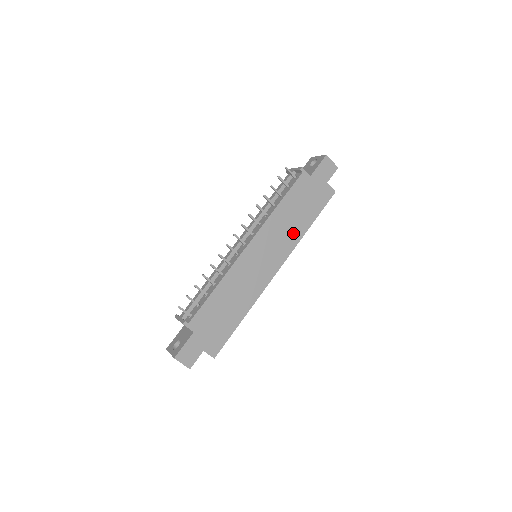
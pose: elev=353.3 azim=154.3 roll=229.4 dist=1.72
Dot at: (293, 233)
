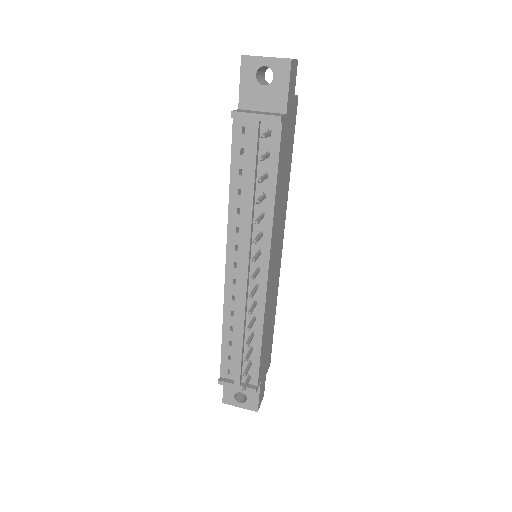
Dot at: (284, 199)
